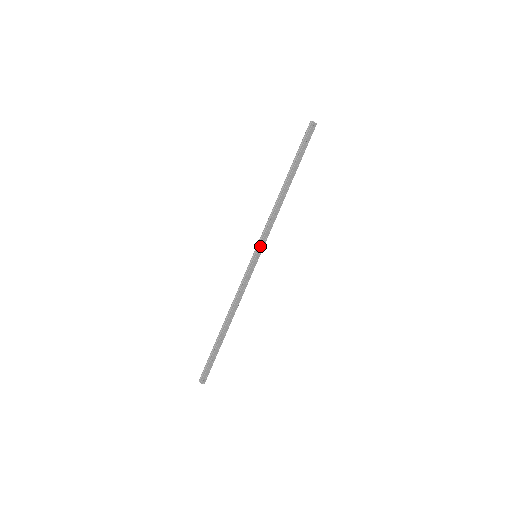
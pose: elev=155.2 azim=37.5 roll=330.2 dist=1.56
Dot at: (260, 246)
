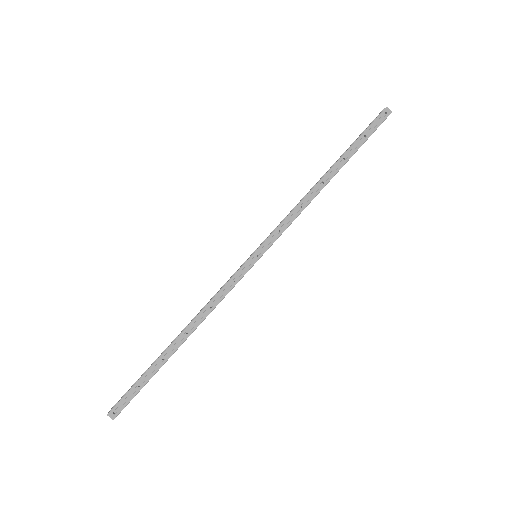
Dot at: (265, 242)
